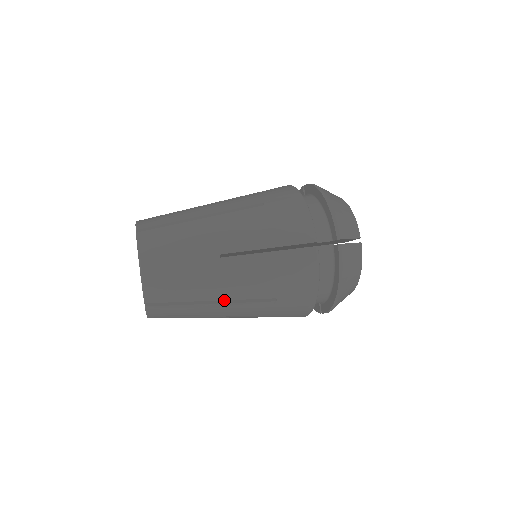
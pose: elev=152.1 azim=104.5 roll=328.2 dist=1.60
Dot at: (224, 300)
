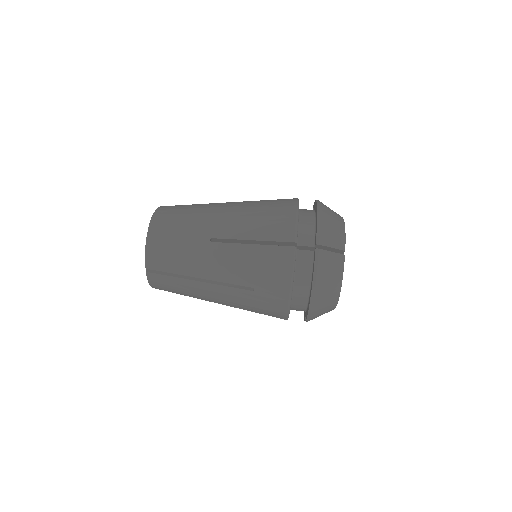
Dot at: occluded
